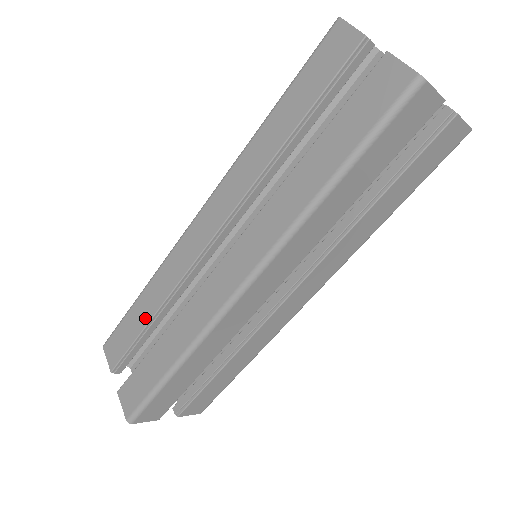
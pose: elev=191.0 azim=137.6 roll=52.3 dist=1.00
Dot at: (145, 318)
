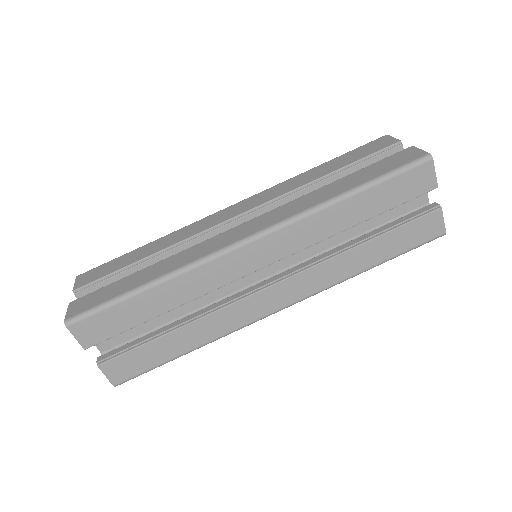
Dot at: (140, 257)
